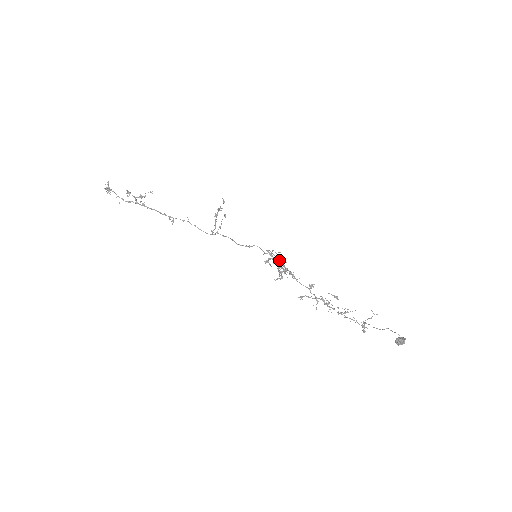
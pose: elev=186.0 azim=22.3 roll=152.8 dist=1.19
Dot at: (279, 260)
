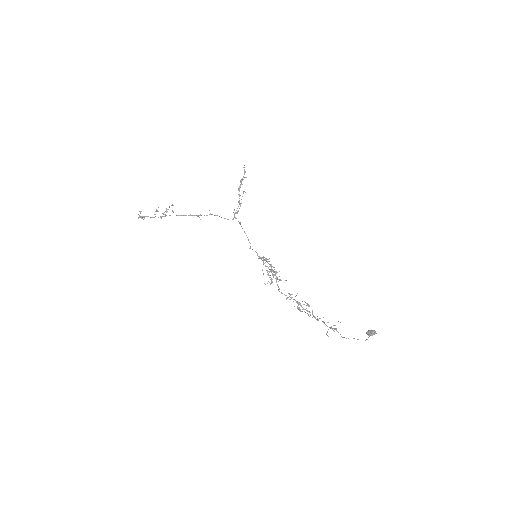
Dot at: (269, 266)
